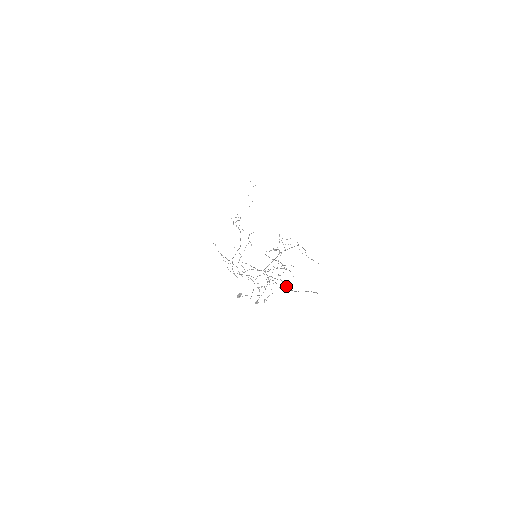
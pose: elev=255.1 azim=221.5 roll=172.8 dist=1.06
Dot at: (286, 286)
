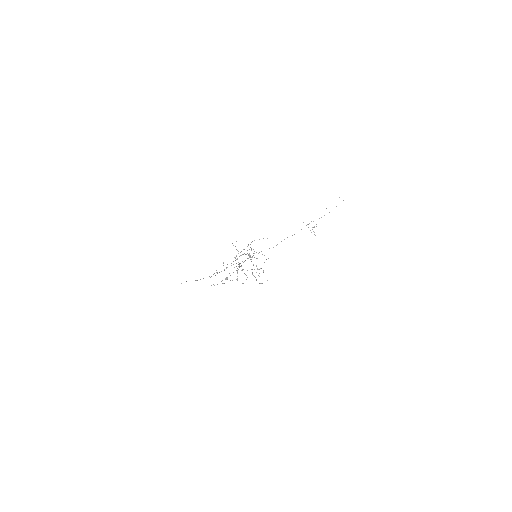
Dot at: occluded
